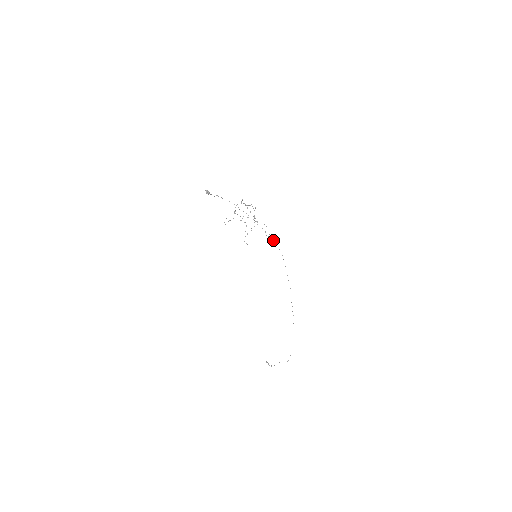
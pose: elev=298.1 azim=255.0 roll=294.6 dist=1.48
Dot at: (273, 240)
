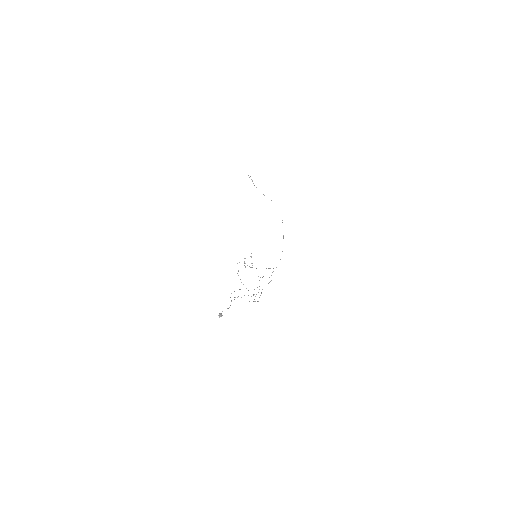
Dot at: occluded
